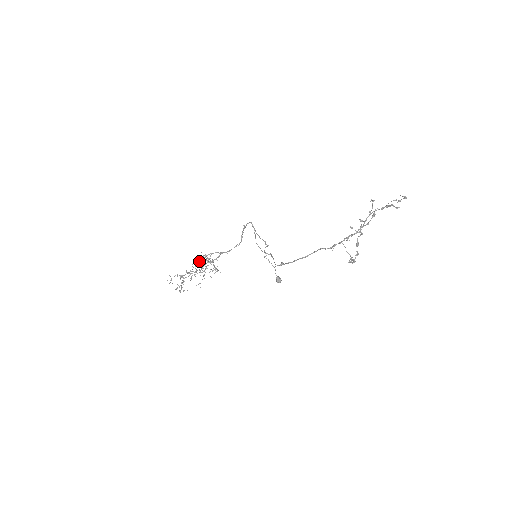
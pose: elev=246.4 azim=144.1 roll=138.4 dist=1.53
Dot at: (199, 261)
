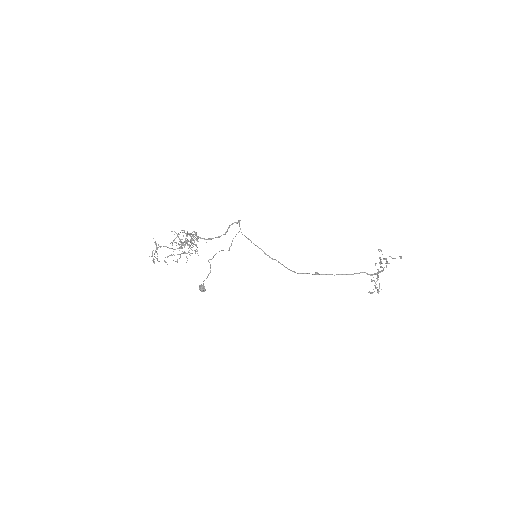
Dot at: occluded
